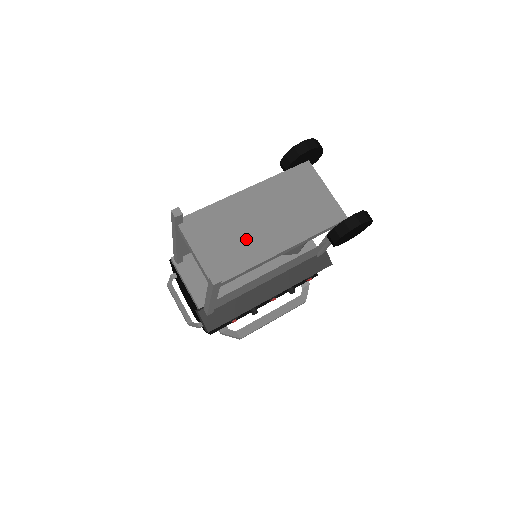
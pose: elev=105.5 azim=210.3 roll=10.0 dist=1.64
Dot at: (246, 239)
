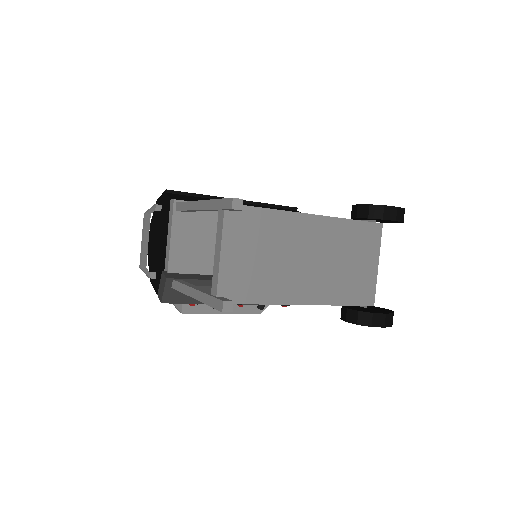
Dot at: (278, 270)
